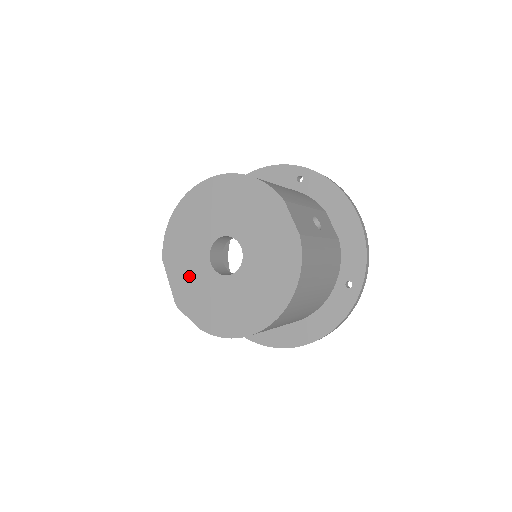
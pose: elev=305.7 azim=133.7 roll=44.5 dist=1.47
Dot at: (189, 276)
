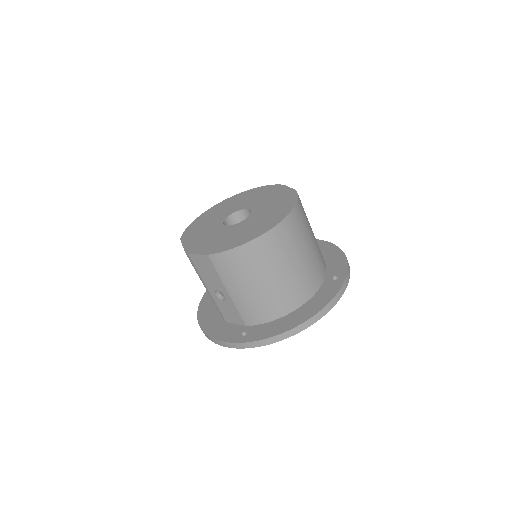
Dot at: (203, 236)
